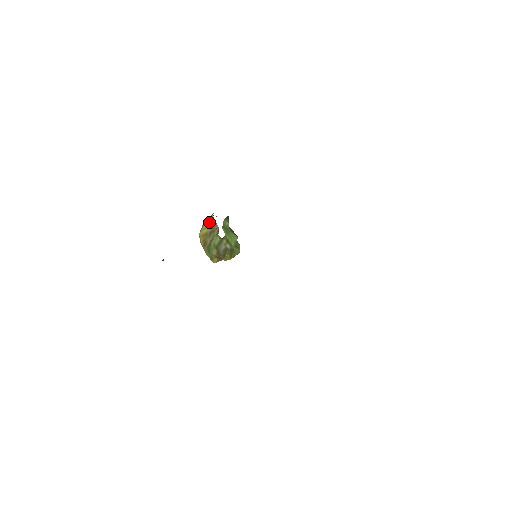
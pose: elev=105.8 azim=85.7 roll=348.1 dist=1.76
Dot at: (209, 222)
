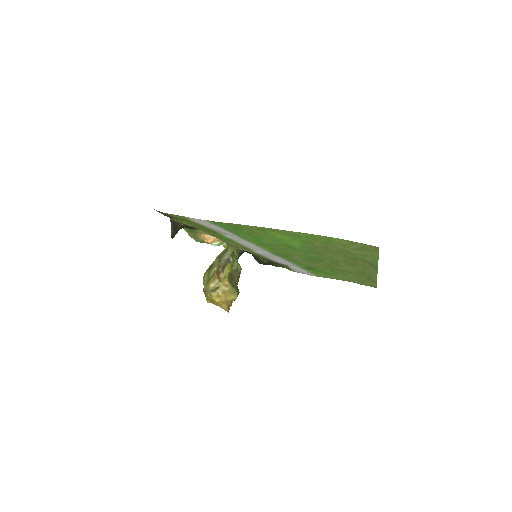
Dot at: occluded
